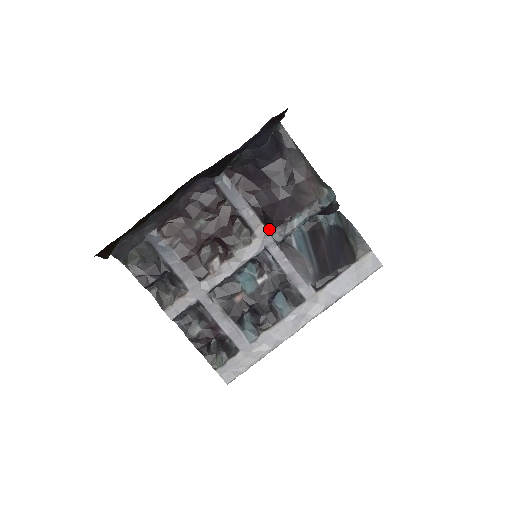
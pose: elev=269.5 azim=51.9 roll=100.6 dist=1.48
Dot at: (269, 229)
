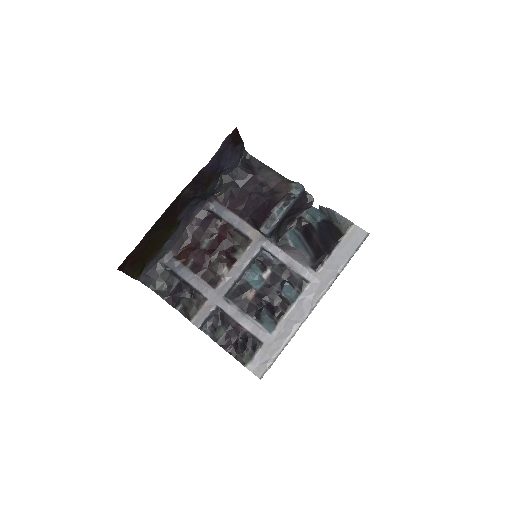
Dot at: (258, 229)
